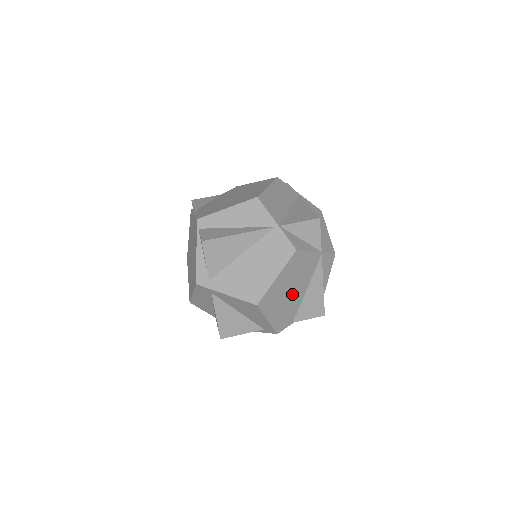
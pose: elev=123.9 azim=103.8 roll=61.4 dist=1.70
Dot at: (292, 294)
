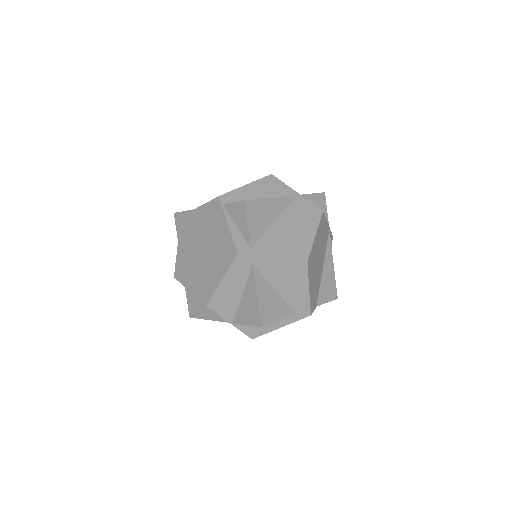
Dot at: (318, 266)
